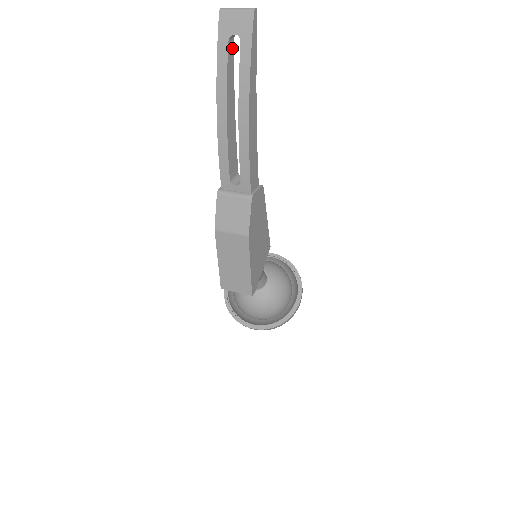
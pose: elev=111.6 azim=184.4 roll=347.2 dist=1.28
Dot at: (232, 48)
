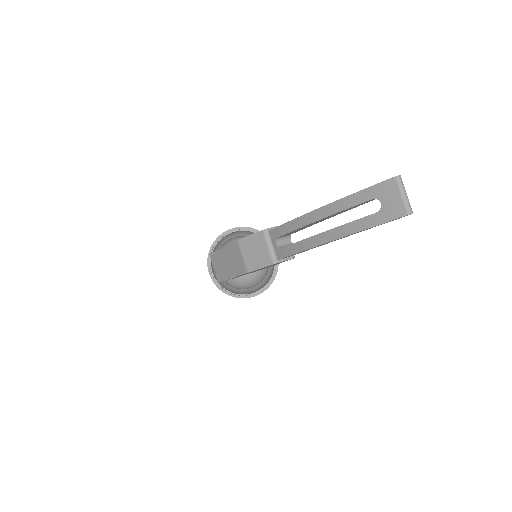
Dot at: occluded
